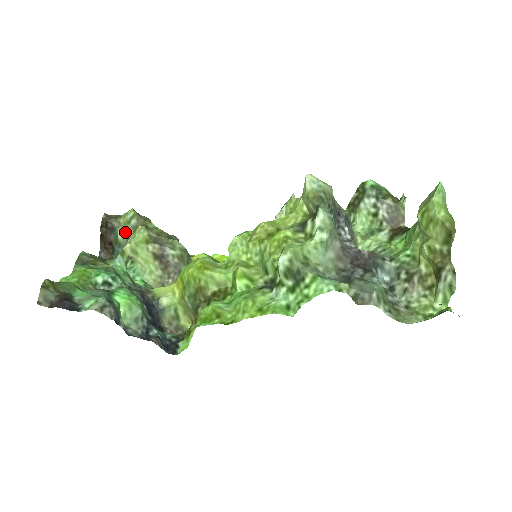
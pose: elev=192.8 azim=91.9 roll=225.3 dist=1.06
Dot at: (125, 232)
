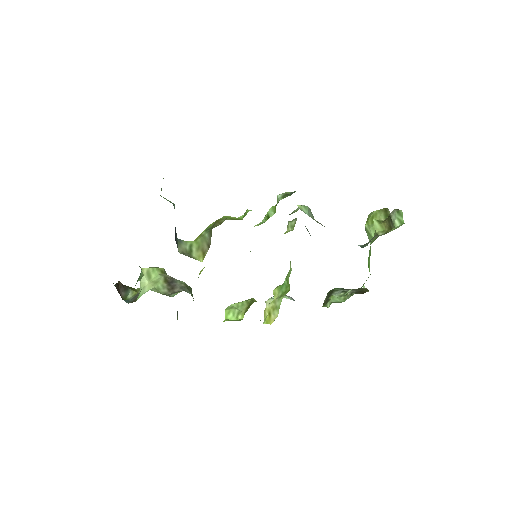
Dot at: (136, 293)
